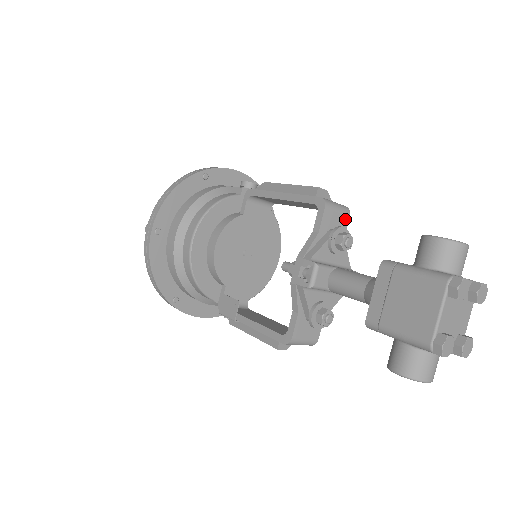
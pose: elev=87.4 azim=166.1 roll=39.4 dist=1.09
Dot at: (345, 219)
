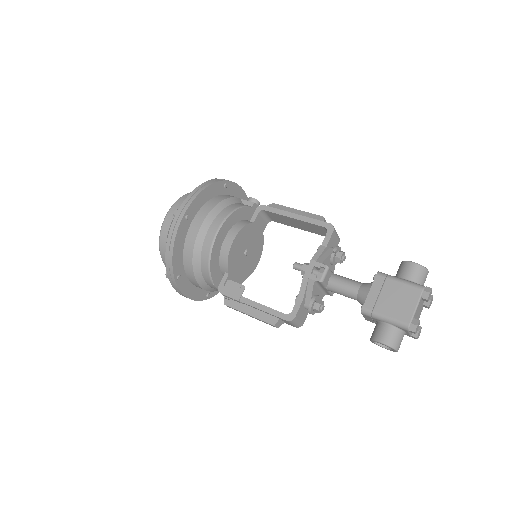
Dot at: (337, 243)
